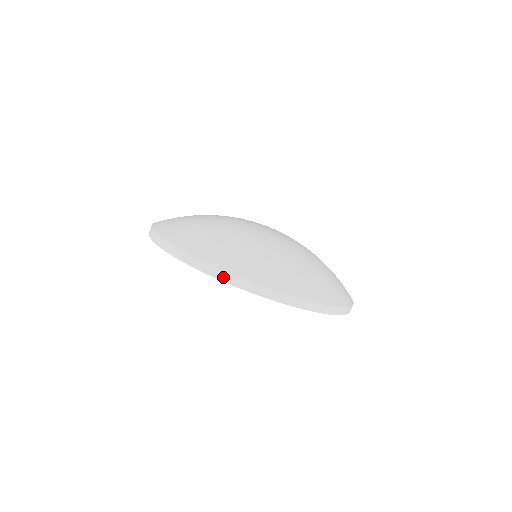
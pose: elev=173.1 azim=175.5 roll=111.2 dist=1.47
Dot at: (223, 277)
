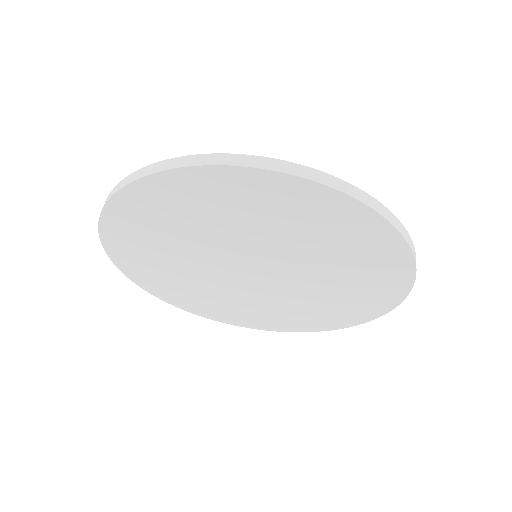
Dot at: (211, 160)
